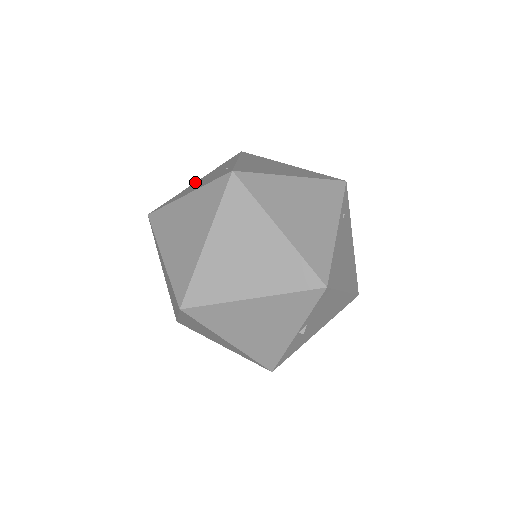
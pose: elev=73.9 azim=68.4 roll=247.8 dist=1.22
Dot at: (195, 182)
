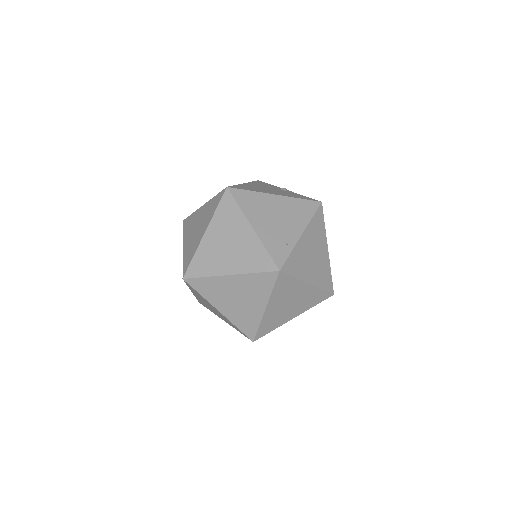
Dot at: (275, 195)
